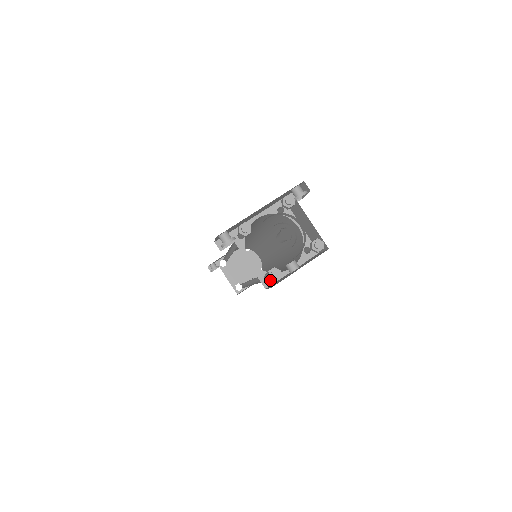
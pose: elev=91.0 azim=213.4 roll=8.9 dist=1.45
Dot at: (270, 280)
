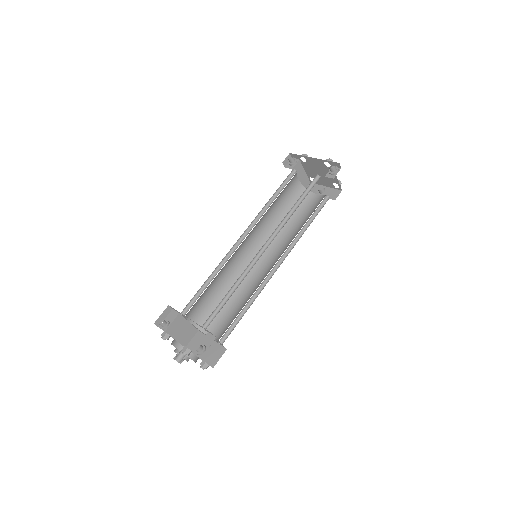
Dot at: (200, 331)
